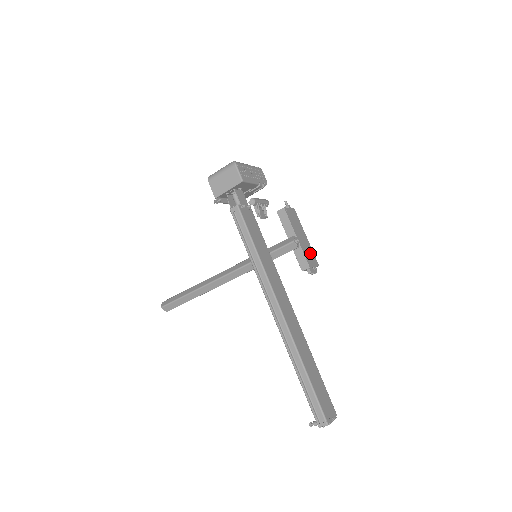
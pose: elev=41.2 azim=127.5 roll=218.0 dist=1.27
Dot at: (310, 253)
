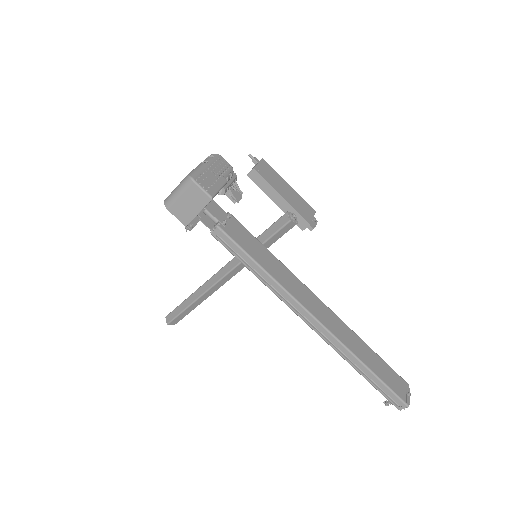
Dot at: (302, 204)
